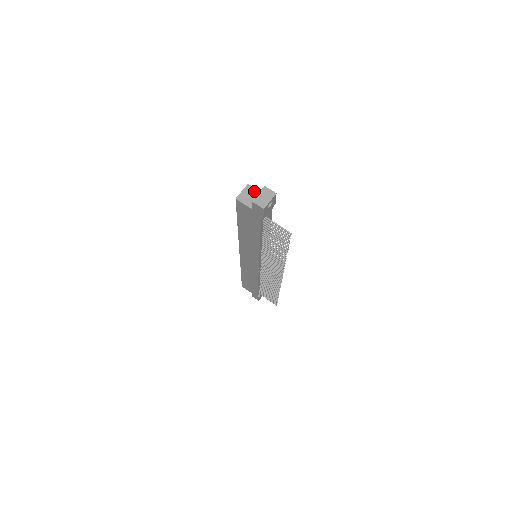
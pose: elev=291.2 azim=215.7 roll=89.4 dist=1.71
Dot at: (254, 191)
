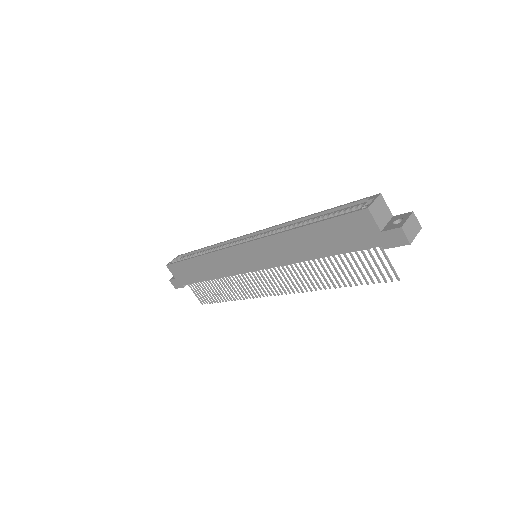
Dot at: (385, 207)
